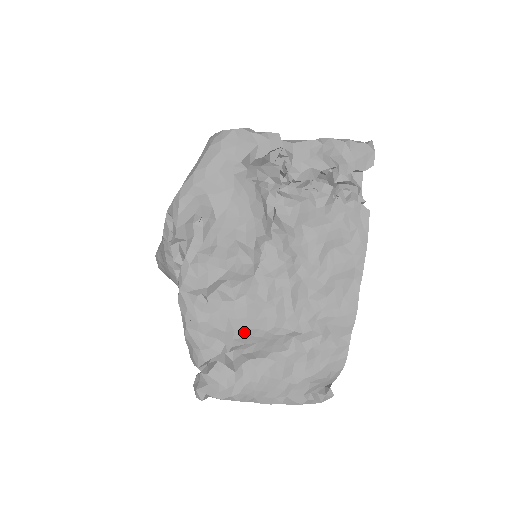
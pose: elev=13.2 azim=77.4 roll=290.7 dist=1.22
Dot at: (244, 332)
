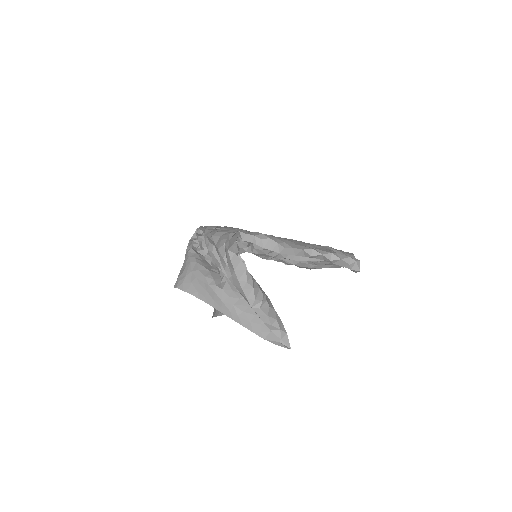
Dot at: occluded
